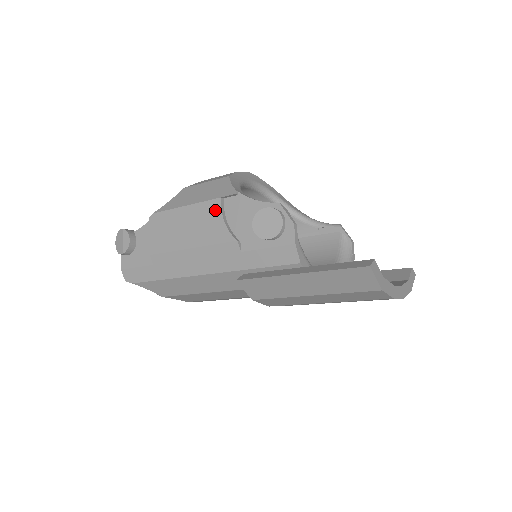
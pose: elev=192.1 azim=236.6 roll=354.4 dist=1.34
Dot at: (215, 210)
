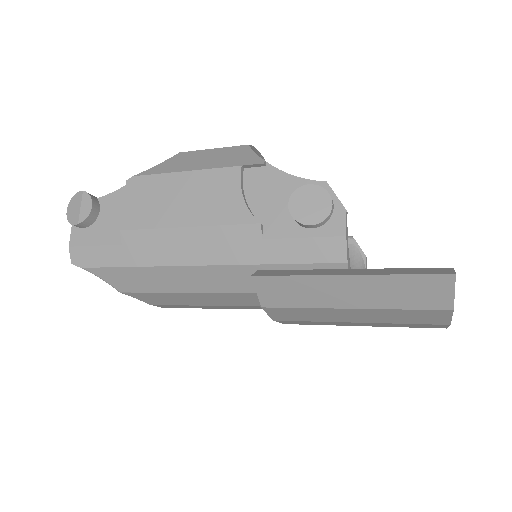
Dot at: (231, 181)
